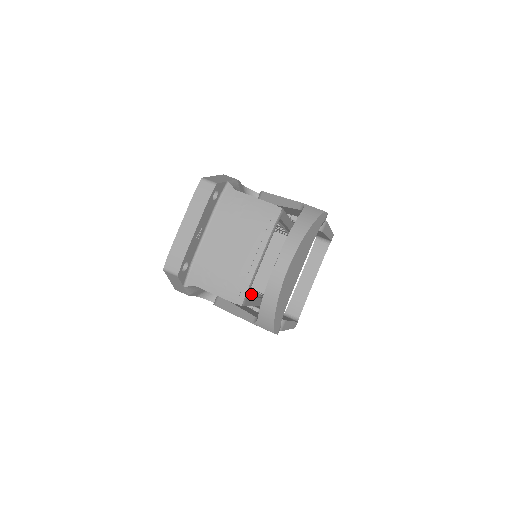
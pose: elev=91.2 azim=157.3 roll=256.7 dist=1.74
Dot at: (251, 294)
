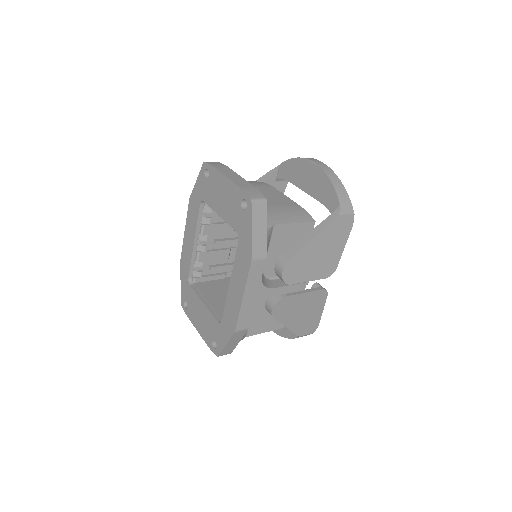
Dot at: occluded
